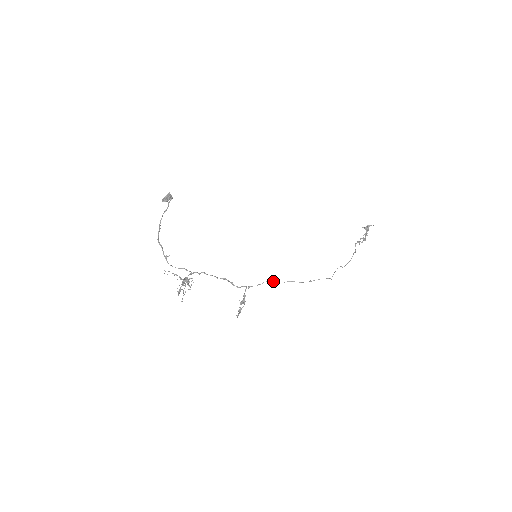
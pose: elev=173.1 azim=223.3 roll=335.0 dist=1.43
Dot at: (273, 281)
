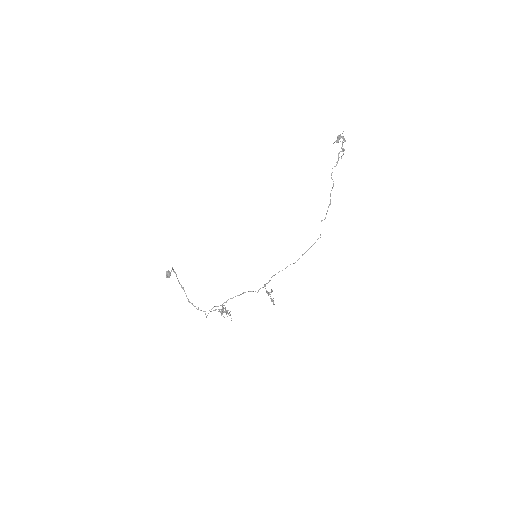
Dot at: occluded
